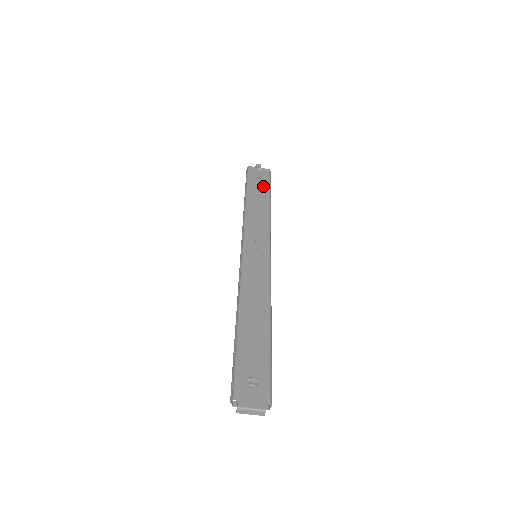
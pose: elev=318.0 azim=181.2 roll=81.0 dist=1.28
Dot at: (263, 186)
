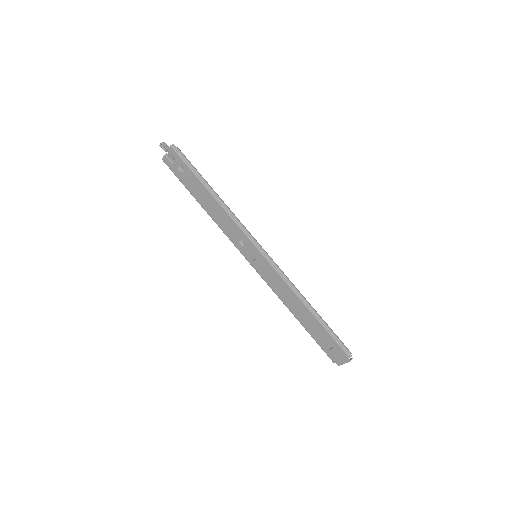
Dot at: (190, 177)
